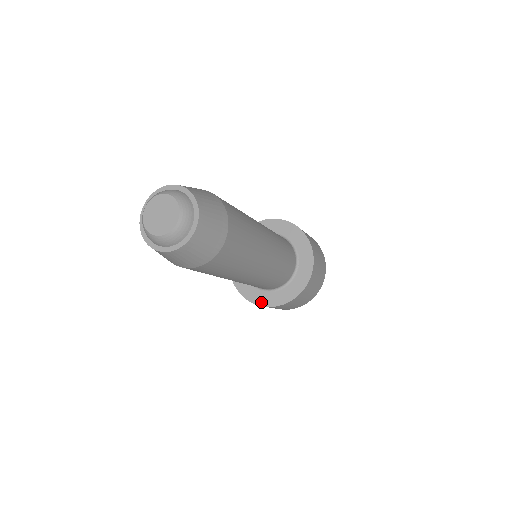
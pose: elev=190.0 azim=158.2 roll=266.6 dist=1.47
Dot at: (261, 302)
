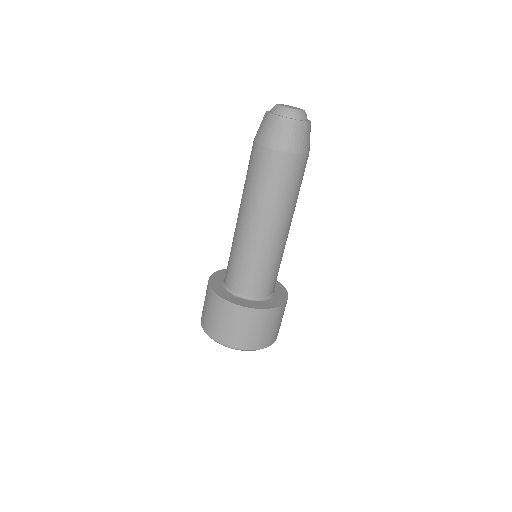
Dot at: (260, 307)
